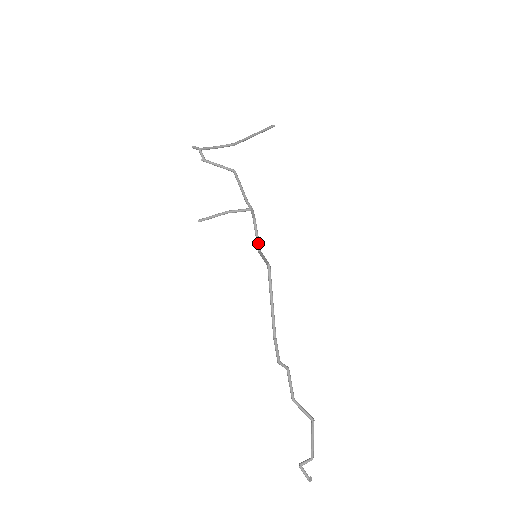
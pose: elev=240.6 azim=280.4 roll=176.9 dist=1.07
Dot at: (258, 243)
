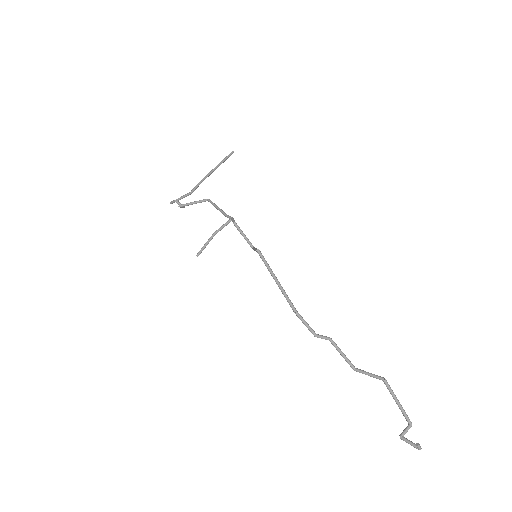
Dot at: (248, 242)
